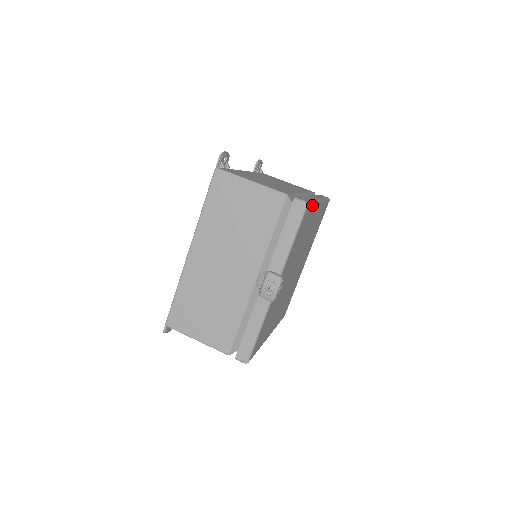
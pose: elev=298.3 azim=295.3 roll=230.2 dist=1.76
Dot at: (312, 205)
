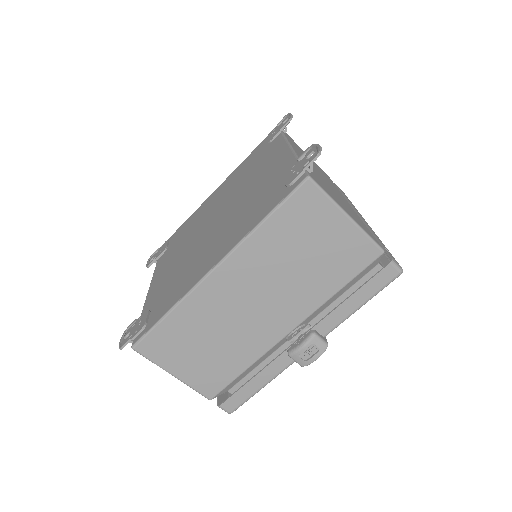
Dot at: (386, 255)
